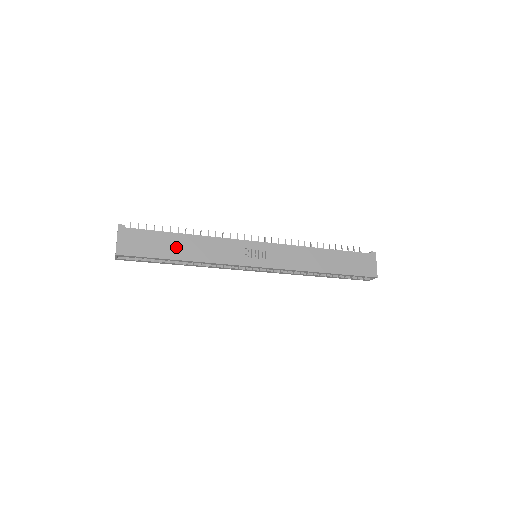
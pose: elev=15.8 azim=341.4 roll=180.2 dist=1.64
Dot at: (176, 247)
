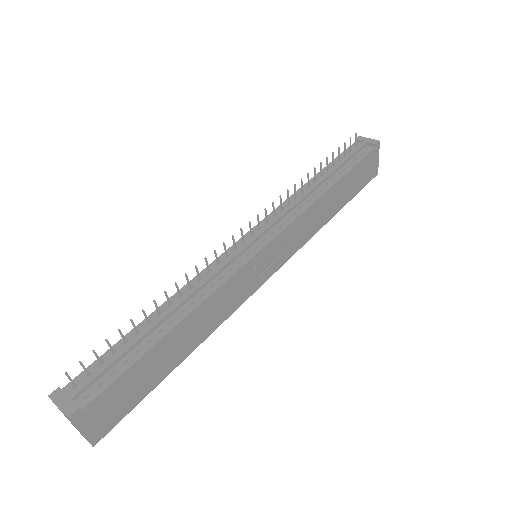
Dot at: (169, 356)
